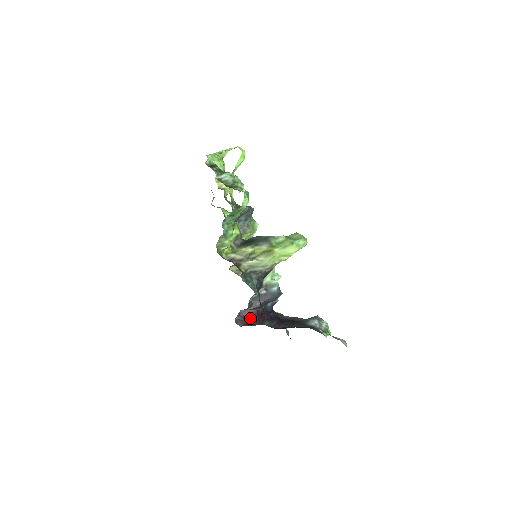
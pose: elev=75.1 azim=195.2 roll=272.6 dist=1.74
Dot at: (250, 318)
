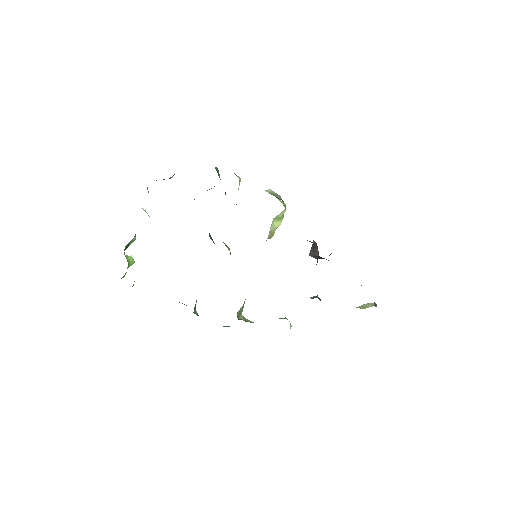
Dot at: occluded
